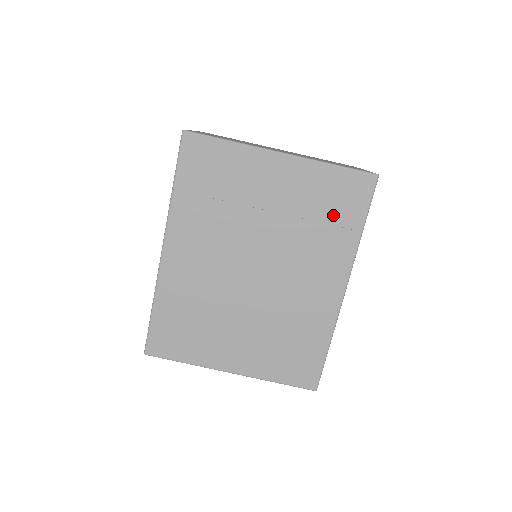
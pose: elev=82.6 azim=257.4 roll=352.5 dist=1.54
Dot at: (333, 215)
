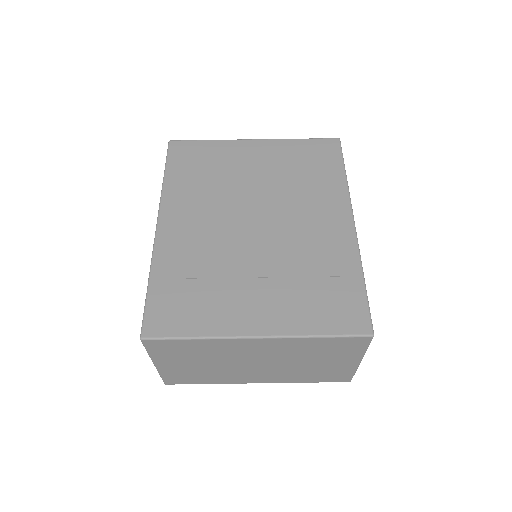
Dot at: (314, 168)
